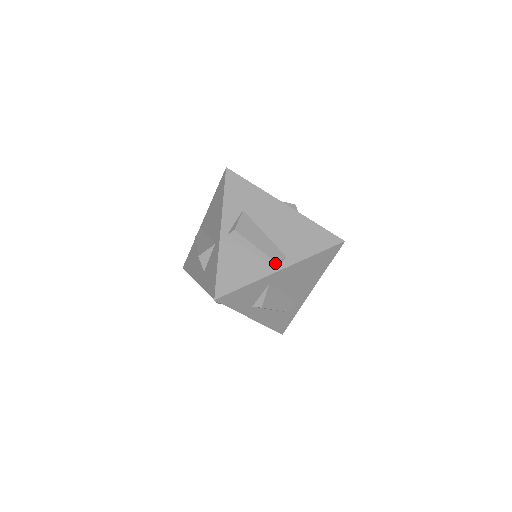
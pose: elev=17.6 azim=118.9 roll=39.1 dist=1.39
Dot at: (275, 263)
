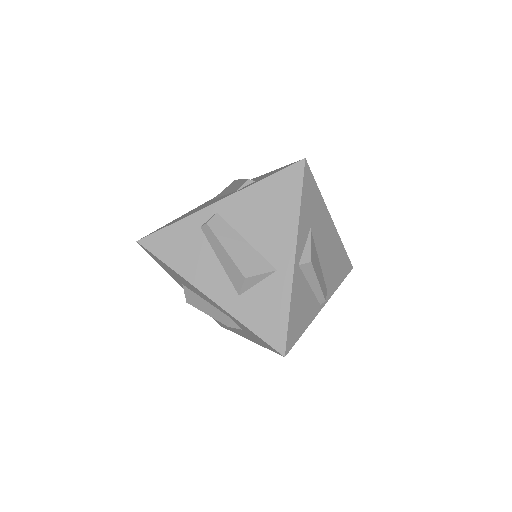
Dot at: occluded
